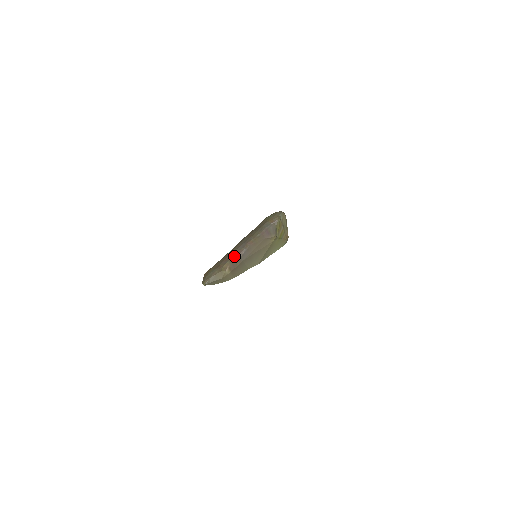
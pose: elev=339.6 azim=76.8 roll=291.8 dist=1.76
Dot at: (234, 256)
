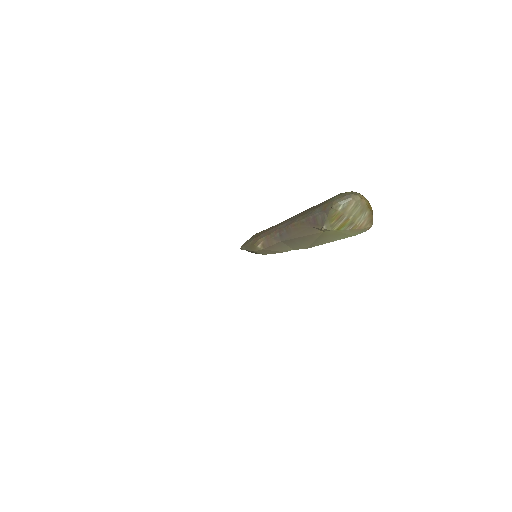
Dot at: (273, 233)
